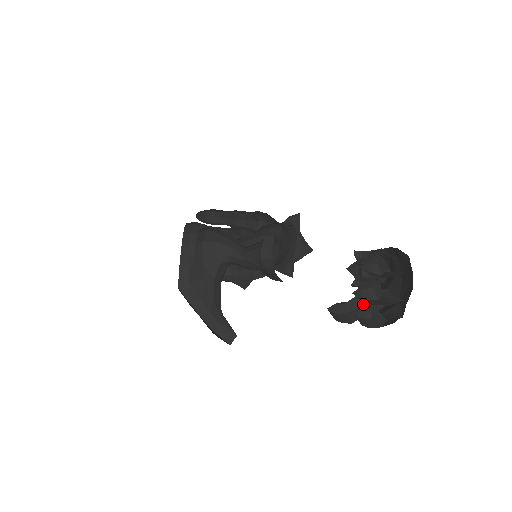
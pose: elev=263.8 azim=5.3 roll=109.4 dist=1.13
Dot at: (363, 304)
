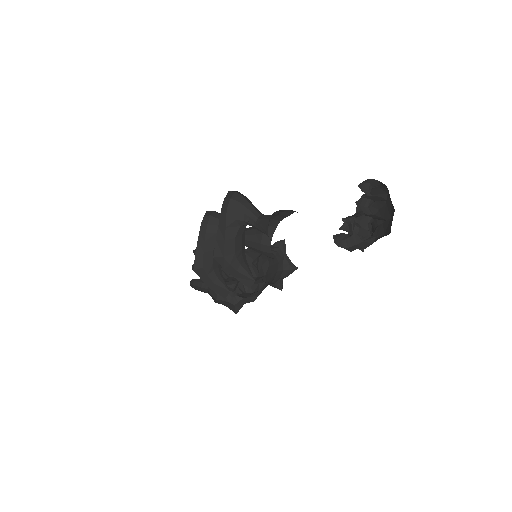
Dot at: (357, 244)
